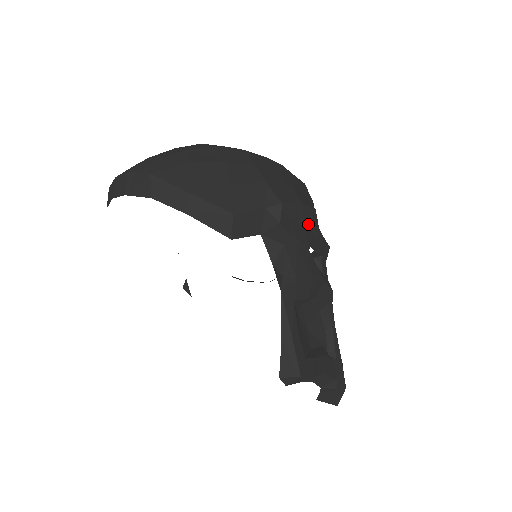
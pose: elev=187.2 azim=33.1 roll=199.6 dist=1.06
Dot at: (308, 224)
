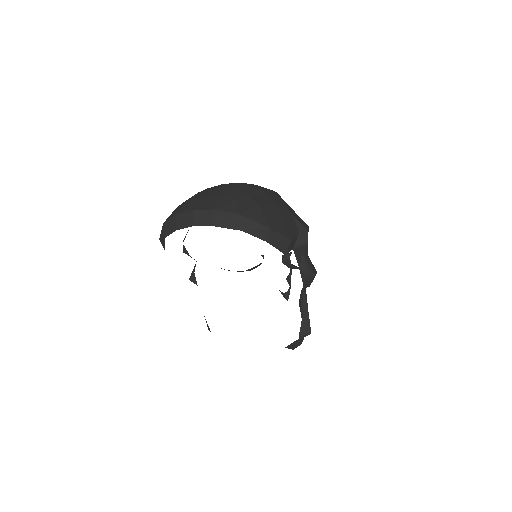
Dot at: occluded
